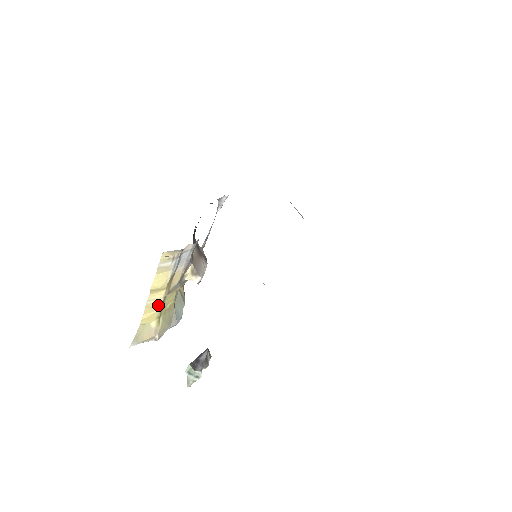
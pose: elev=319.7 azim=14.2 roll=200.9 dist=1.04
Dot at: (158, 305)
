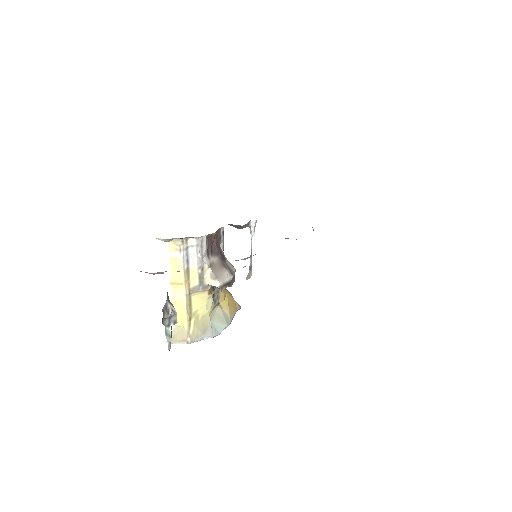
Dot at: (183, 303)
